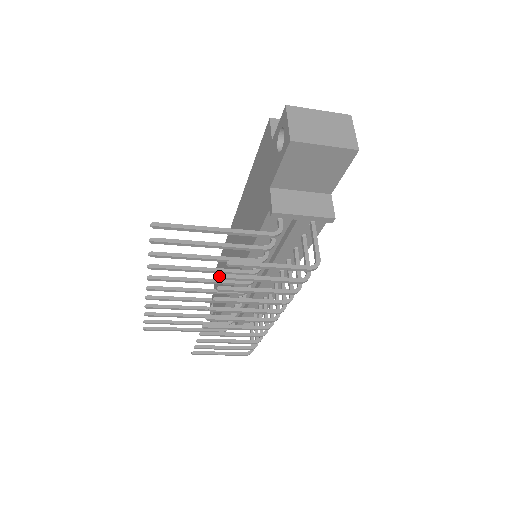
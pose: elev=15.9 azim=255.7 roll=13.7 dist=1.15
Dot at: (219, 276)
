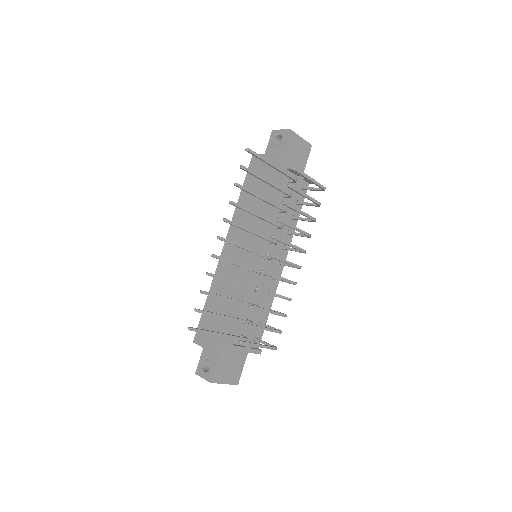
Dot at: (212, 318)
